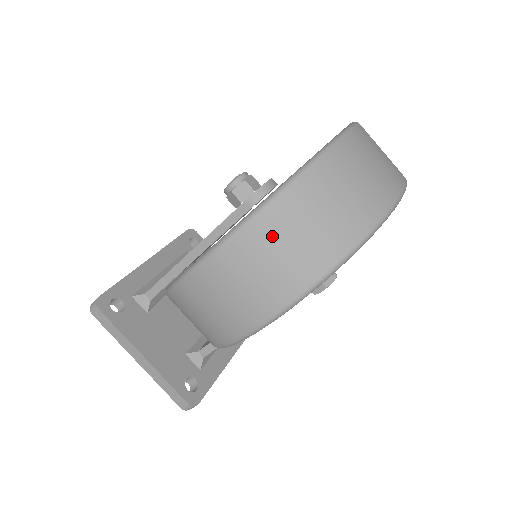
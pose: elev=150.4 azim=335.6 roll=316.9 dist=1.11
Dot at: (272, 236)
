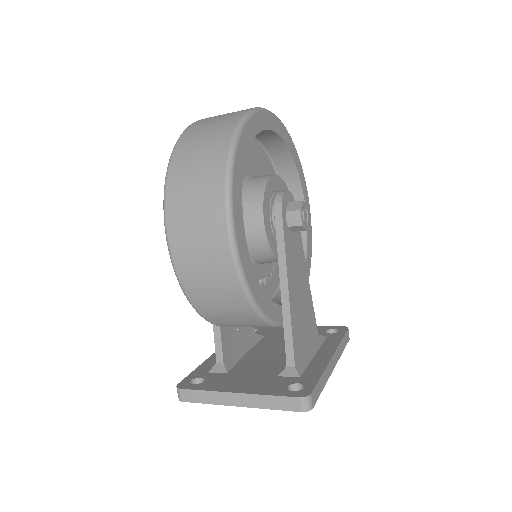
Dot at: (183, 174)
